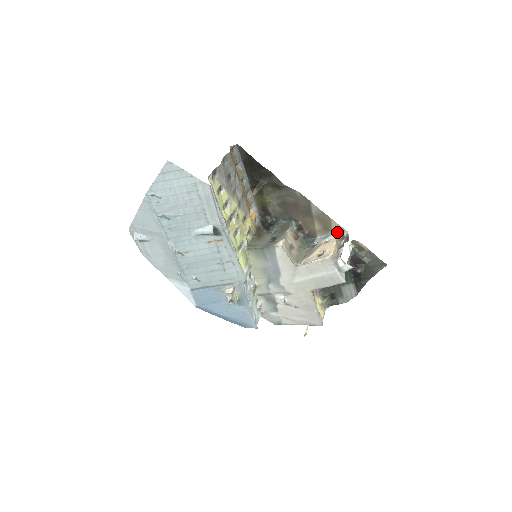
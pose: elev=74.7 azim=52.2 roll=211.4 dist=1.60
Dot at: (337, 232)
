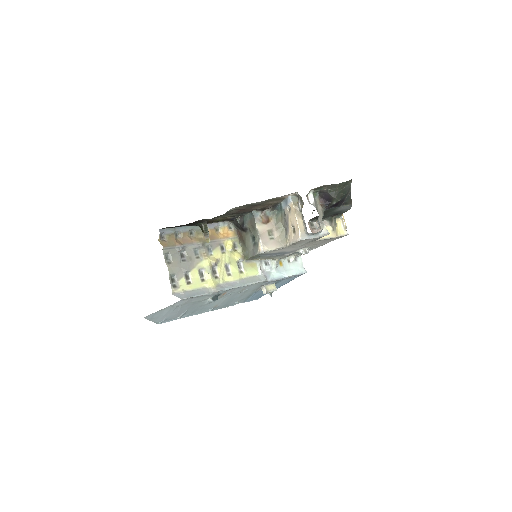
Dot at: (289, 198)
